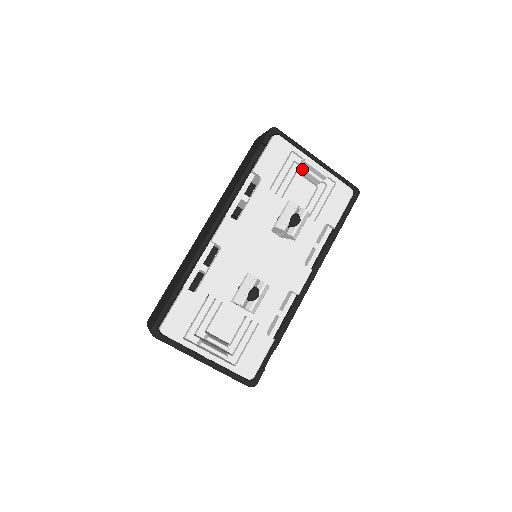
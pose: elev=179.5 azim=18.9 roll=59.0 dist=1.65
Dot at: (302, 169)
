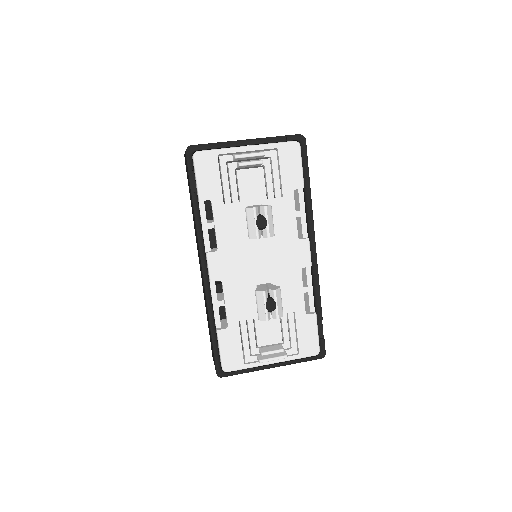
Dot at: (238, 166)
